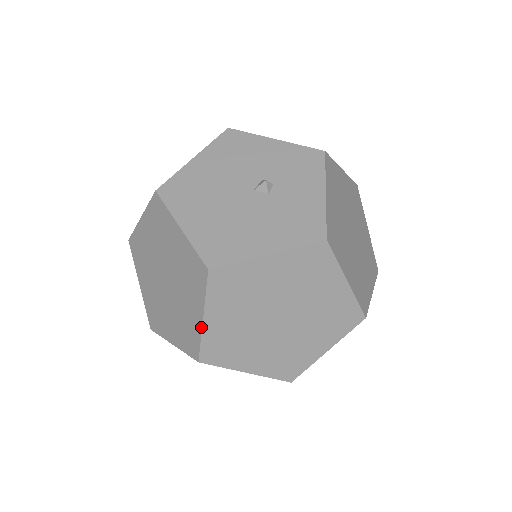
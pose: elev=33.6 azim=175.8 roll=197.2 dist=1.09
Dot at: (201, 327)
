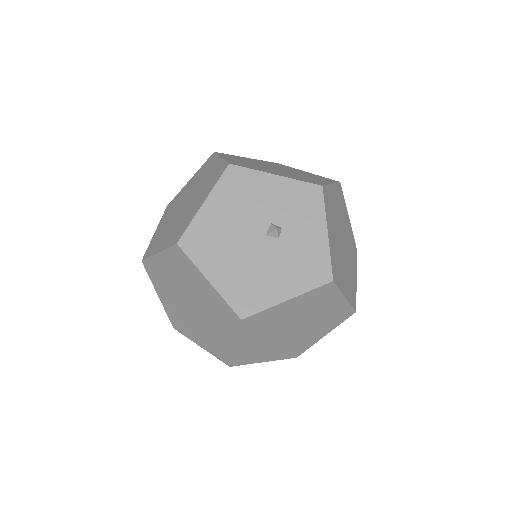
Dot at: (233, 349)
